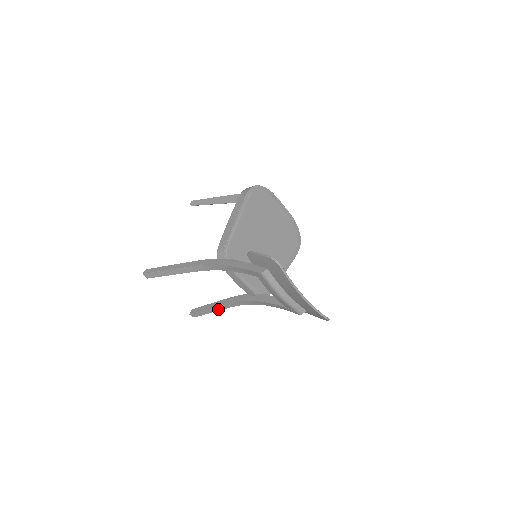
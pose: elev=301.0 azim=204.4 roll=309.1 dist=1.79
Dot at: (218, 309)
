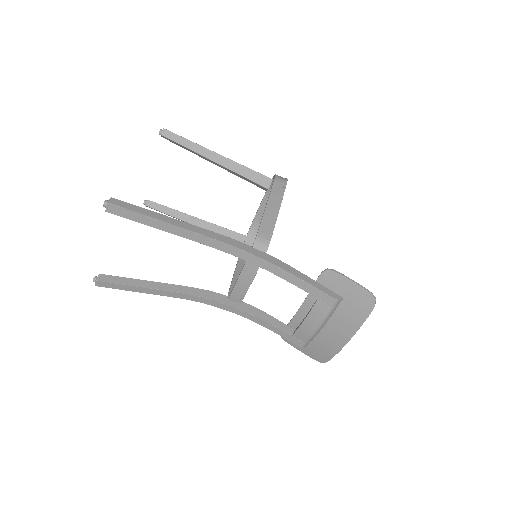
Dot at: (157, 293)
